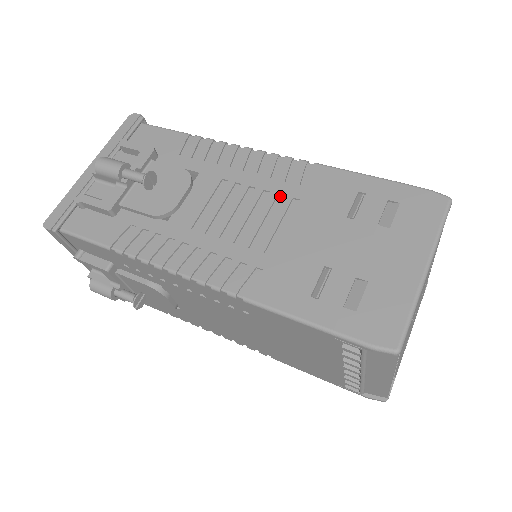
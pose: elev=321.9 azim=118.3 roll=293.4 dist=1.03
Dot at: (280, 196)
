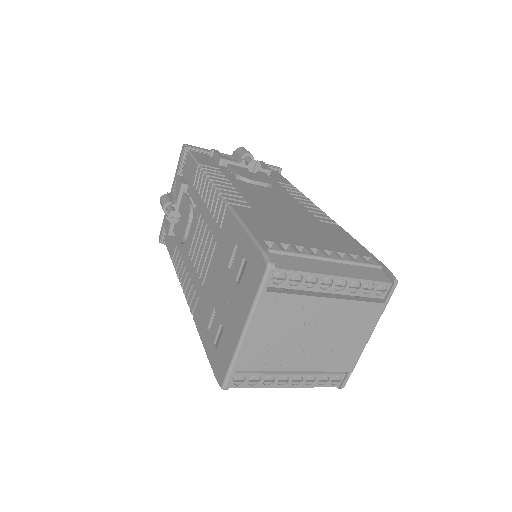
Dot at: (214, 236)
